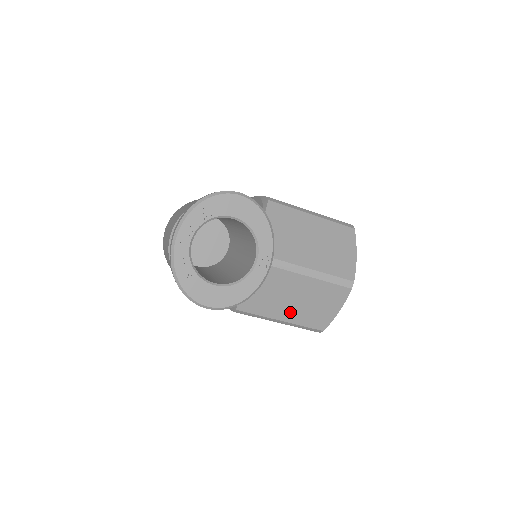
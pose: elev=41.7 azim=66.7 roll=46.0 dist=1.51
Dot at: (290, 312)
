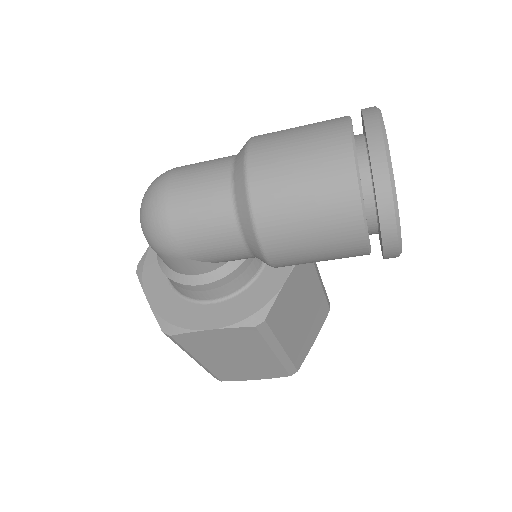
Dot at: (293, 335)
